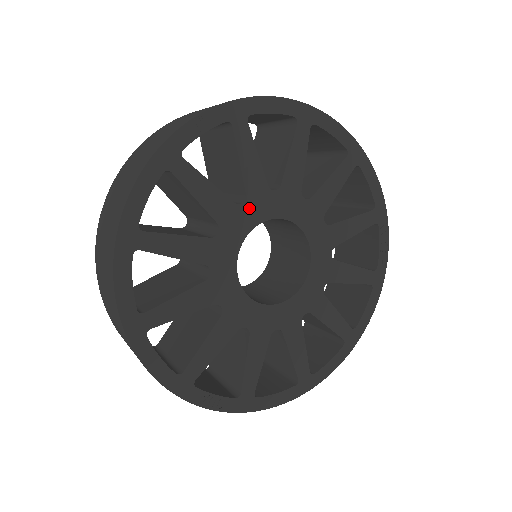
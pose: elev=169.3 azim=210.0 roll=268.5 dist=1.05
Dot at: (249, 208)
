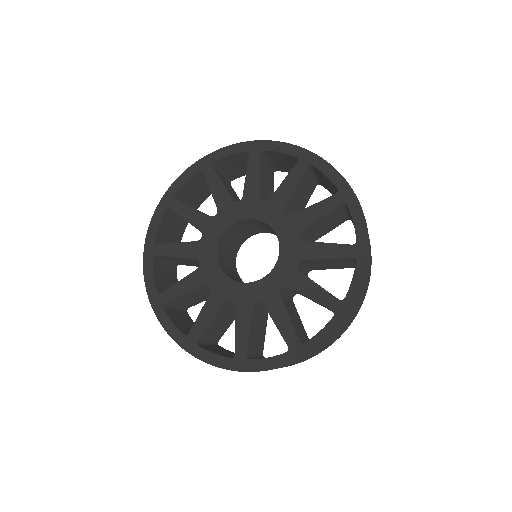
Dot at: (264, 207)
